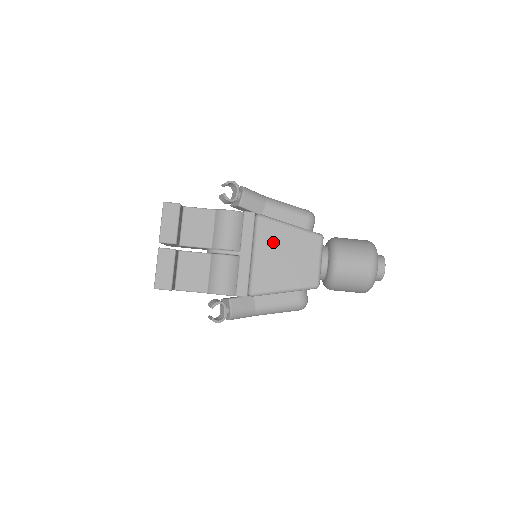
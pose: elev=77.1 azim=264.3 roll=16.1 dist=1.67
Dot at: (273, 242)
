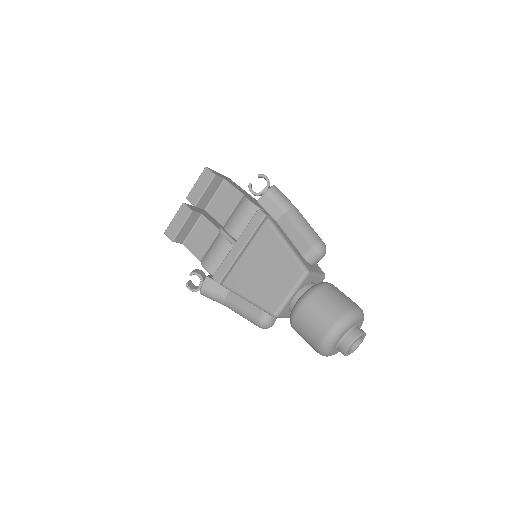
Dot at: (264, 250)
